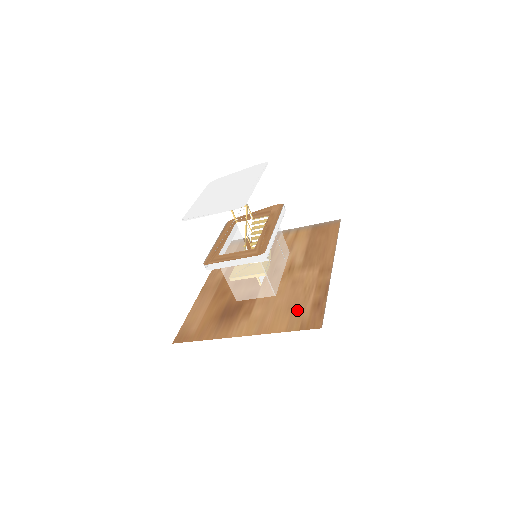
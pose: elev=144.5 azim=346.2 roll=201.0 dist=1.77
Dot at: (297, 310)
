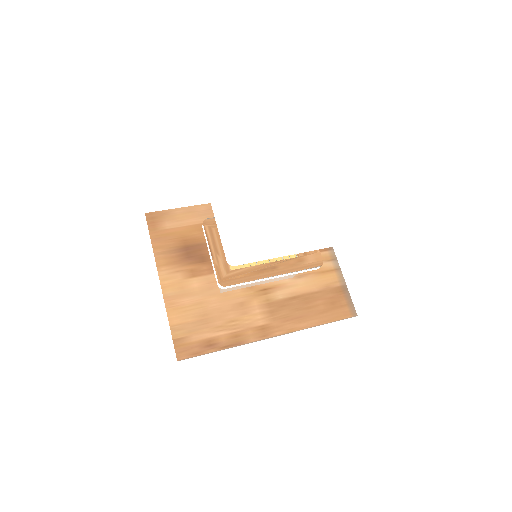
Dot at: (200, 326)
